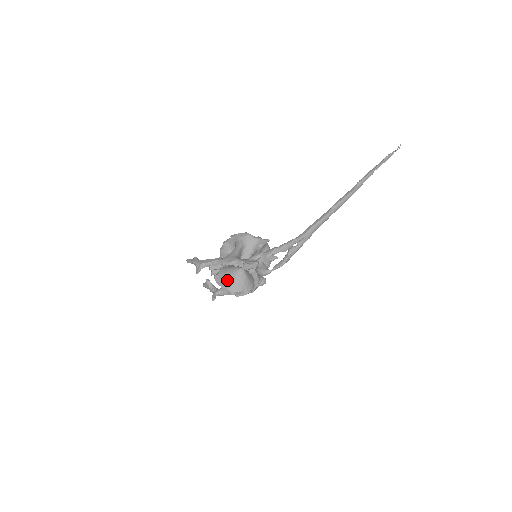
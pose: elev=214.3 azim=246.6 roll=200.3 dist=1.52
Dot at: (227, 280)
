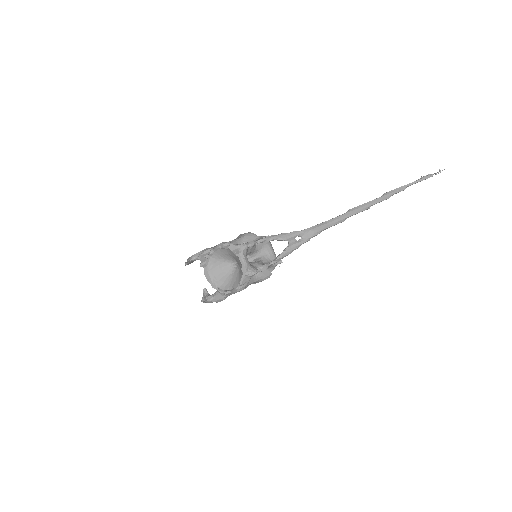
Dot at: (218, 276)
